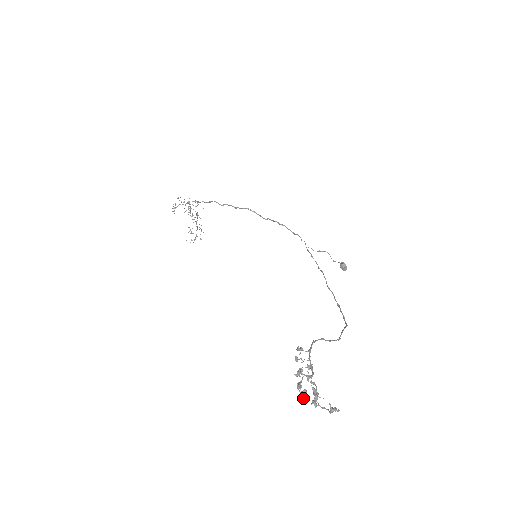
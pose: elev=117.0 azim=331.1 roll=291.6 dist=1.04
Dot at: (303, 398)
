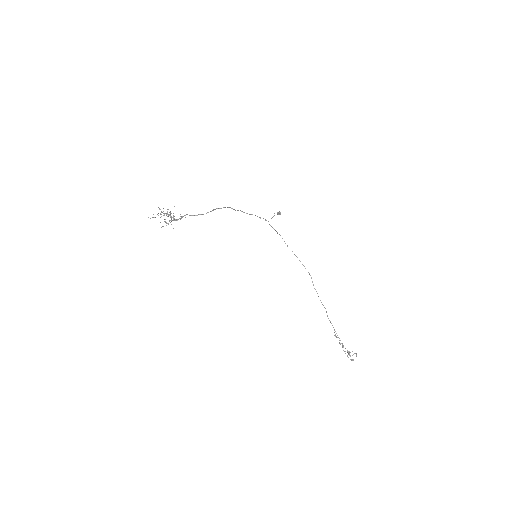
Dot at: (351, 360)
